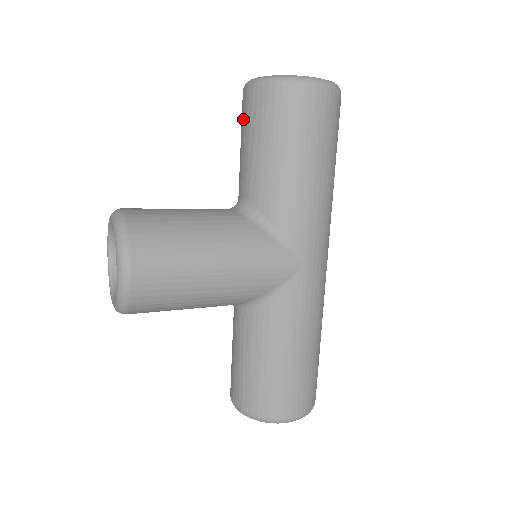
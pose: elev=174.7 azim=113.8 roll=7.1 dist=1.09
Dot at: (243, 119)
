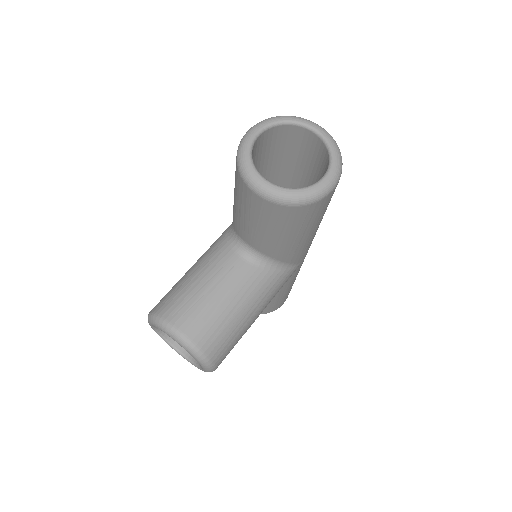
Dot at: (250, 208)
